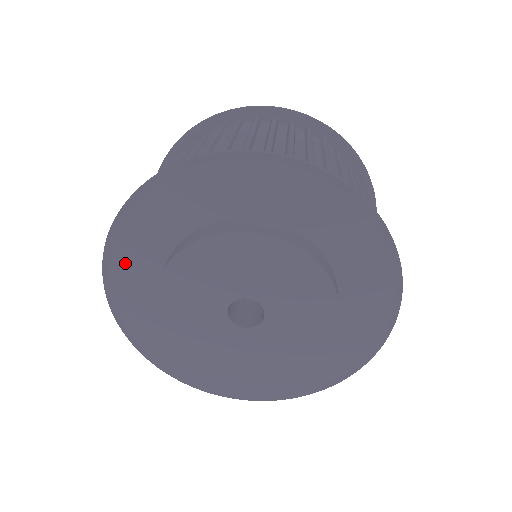
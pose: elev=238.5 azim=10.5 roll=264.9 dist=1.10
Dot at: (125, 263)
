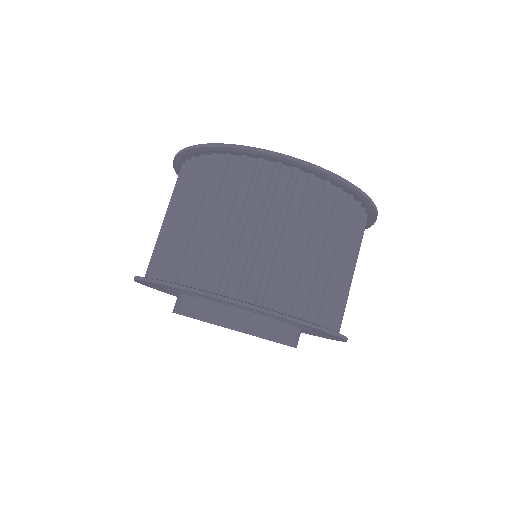
Dot at: occluded
